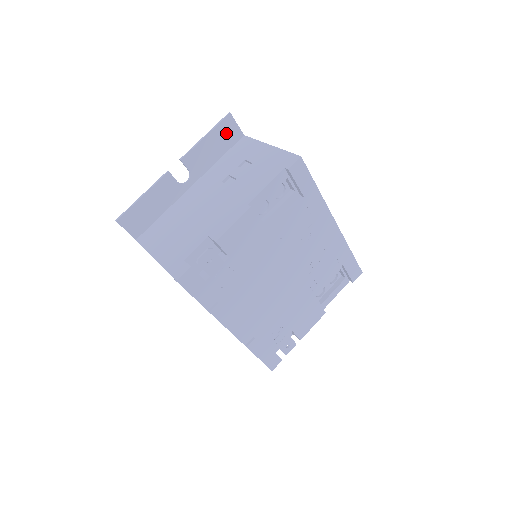
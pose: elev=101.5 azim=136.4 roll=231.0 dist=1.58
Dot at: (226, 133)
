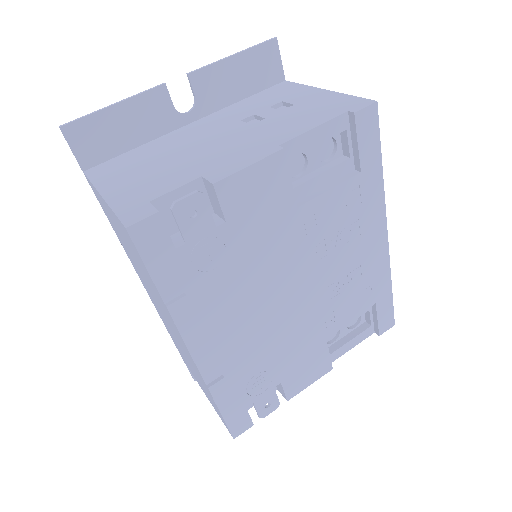
Dot at: (262, 65)
